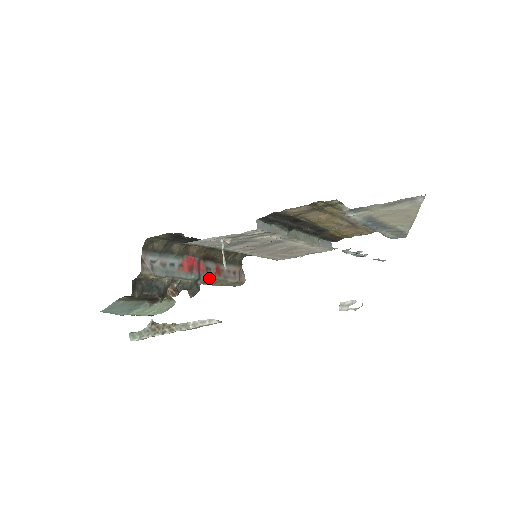
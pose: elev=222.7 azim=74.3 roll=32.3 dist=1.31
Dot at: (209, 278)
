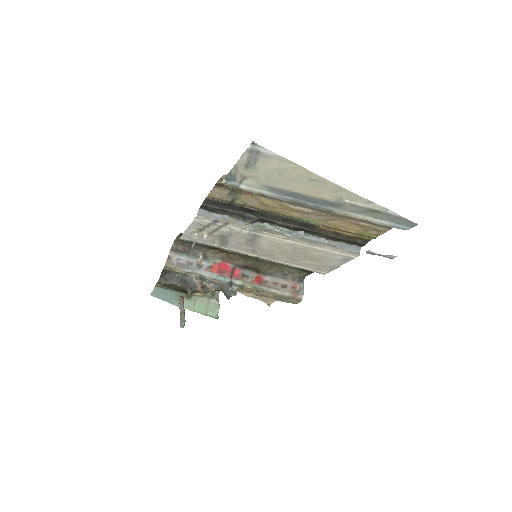
Dot at: (244, 284)
